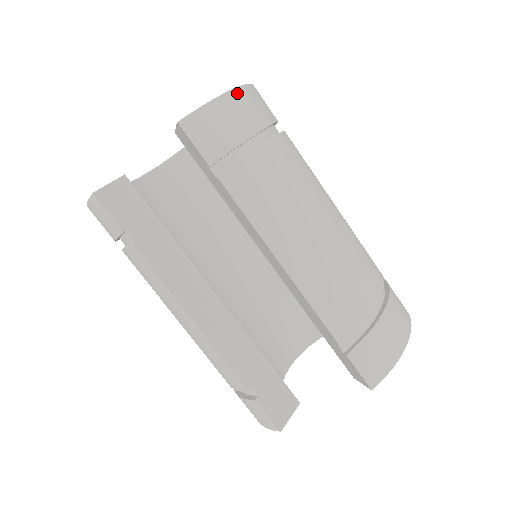
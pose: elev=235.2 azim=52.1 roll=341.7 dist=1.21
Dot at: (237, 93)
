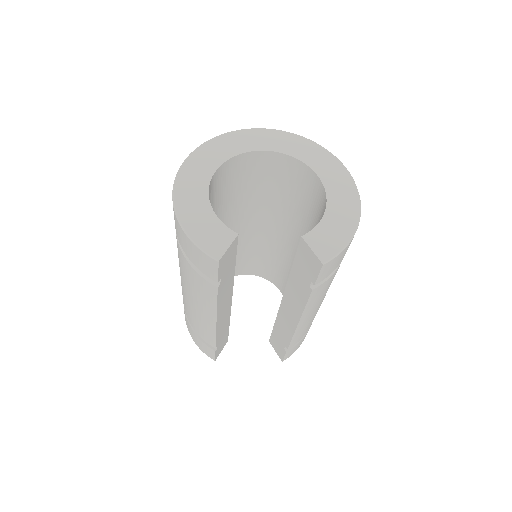
Dot at: occluded
